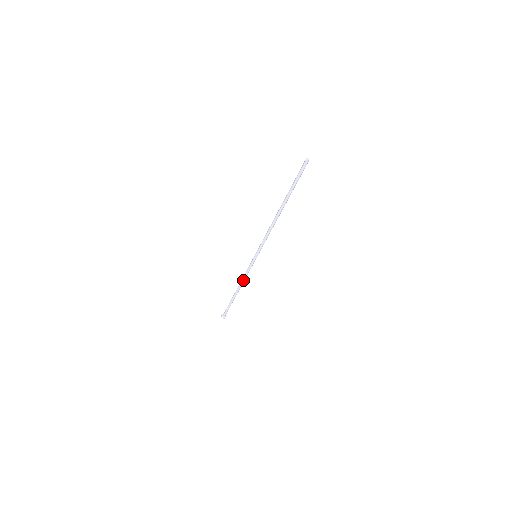
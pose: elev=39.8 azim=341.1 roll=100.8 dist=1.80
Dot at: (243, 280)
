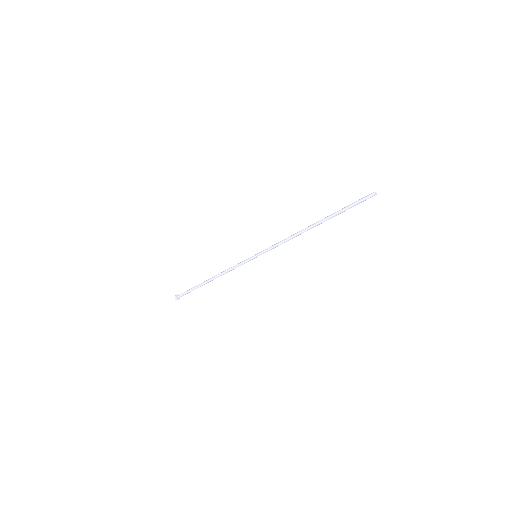
Dot at: occluded
